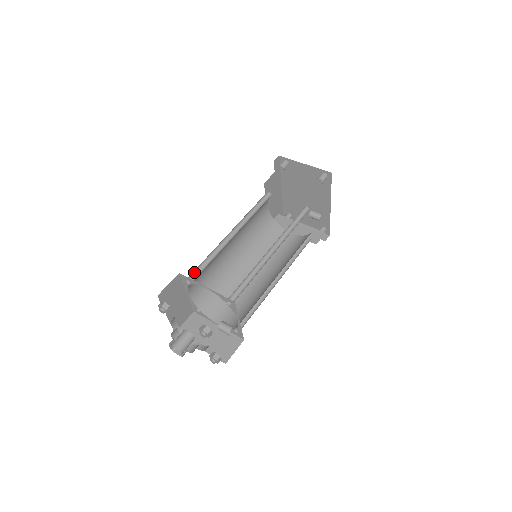
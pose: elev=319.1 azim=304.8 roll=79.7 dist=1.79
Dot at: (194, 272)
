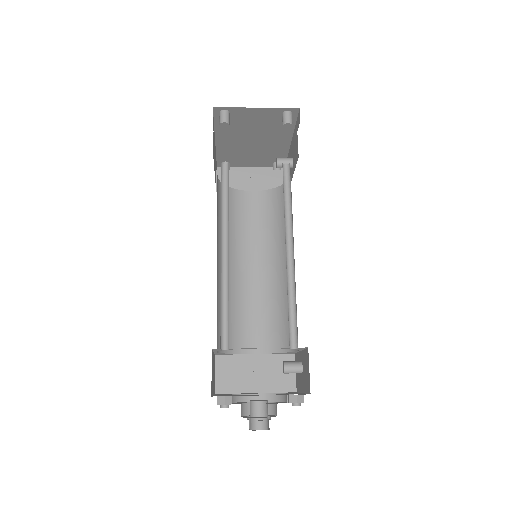
Dot at: occluded
